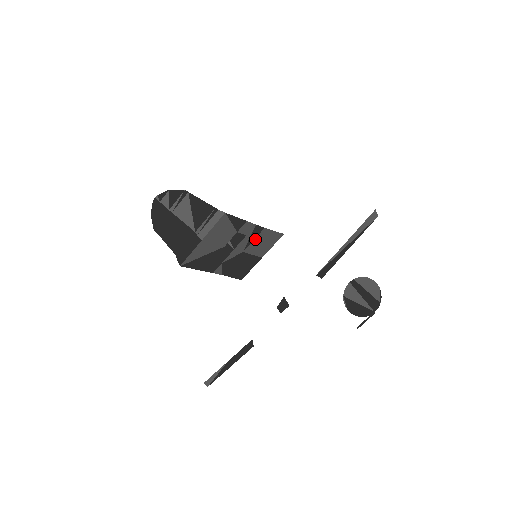
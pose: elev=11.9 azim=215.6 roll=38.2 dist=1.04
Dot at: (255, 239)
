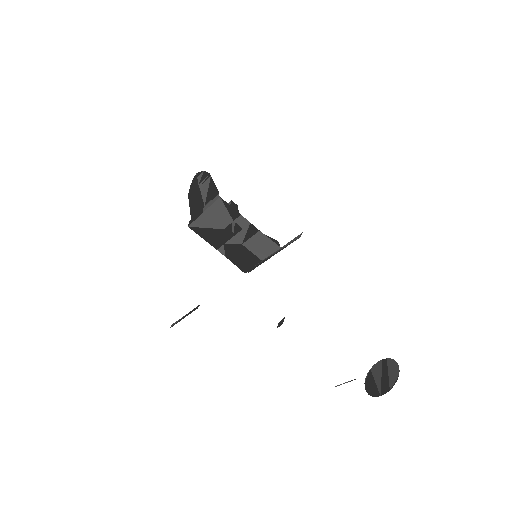
Dot at: (252, 237)
